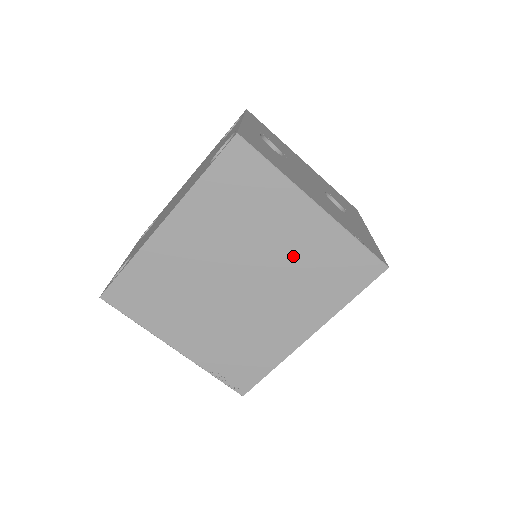
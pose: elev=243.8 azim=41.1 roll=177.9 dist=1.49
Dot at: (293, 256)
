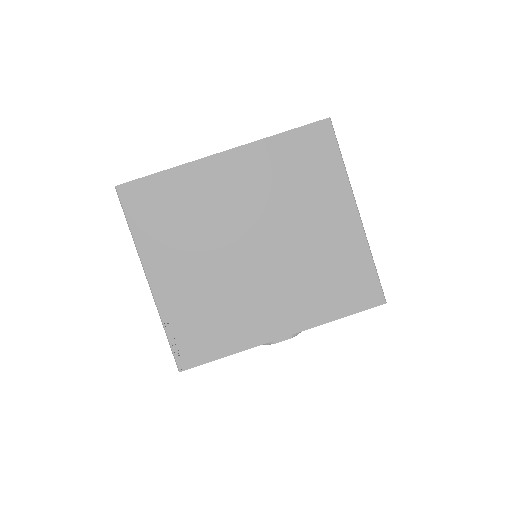
Dot at: (314, 246)
